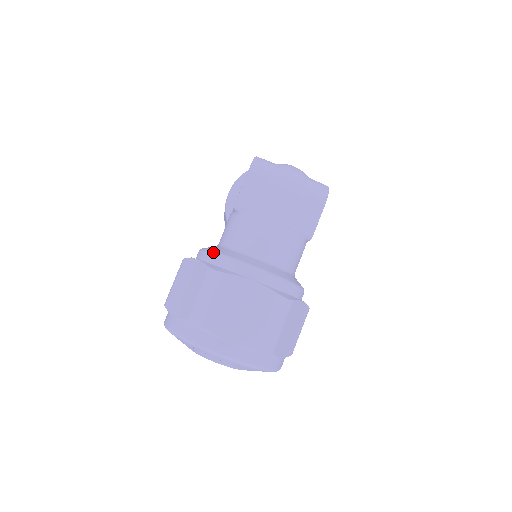
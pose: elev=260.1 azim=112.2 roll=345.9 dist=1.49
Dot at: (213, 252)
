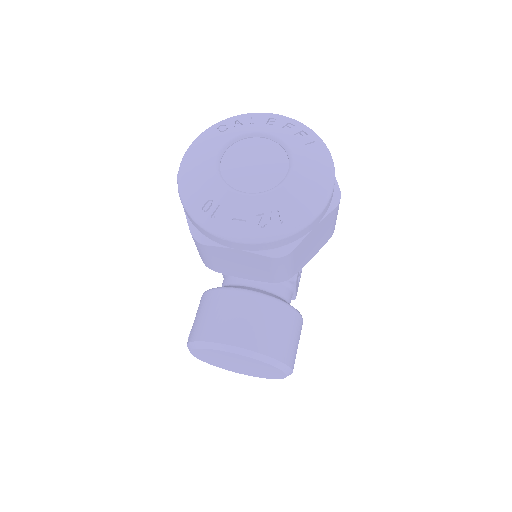
Dot at: occluded
